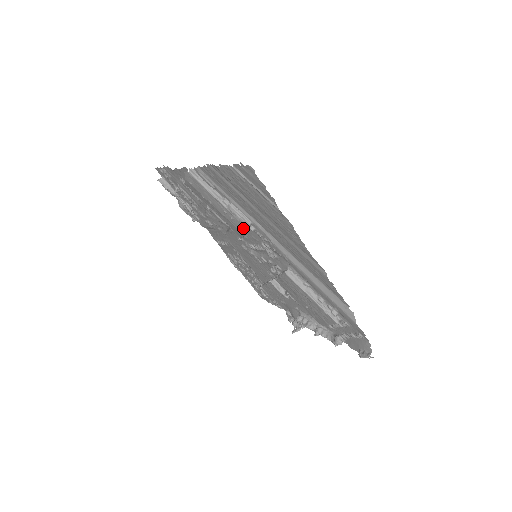
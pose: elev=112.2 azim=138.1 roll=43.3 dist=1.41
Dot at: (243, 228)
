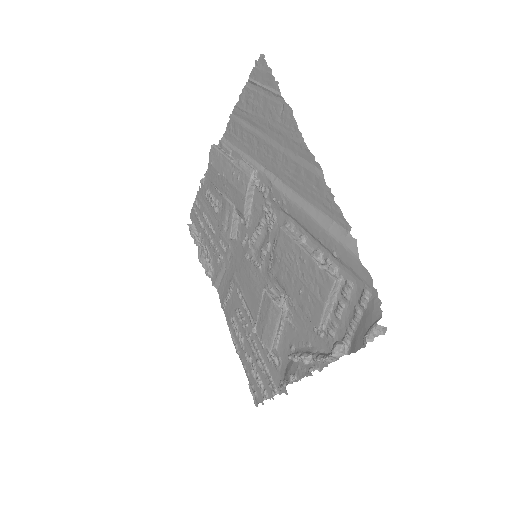
Dot at: (246, 183)
